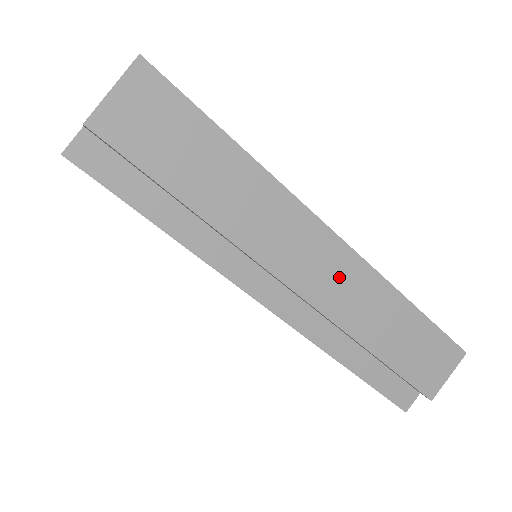
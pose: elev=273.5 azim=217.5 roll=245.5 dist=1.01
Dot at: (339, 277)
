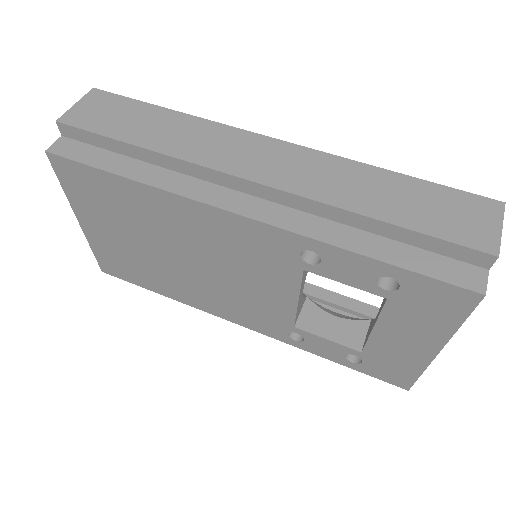
Dot at: (294, 165)
